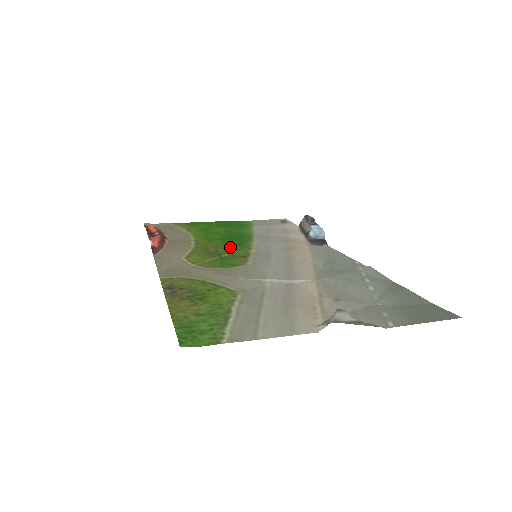
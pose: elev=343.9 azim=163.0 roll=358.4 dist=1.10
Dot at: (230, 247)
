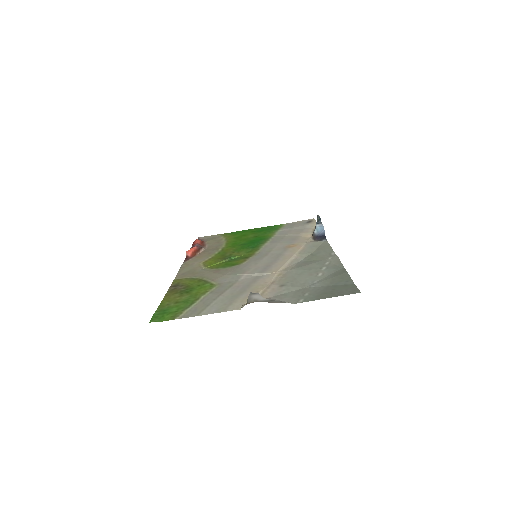
Dot at: (244, 250)
